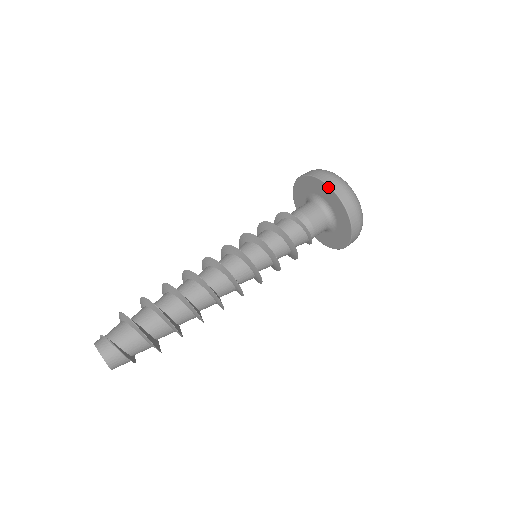
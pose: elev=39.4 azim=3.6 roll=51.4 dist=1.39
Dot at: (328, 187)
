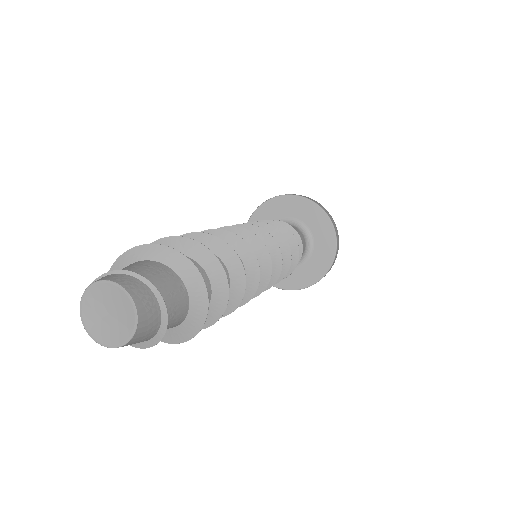
Dot at: (332, 227)
